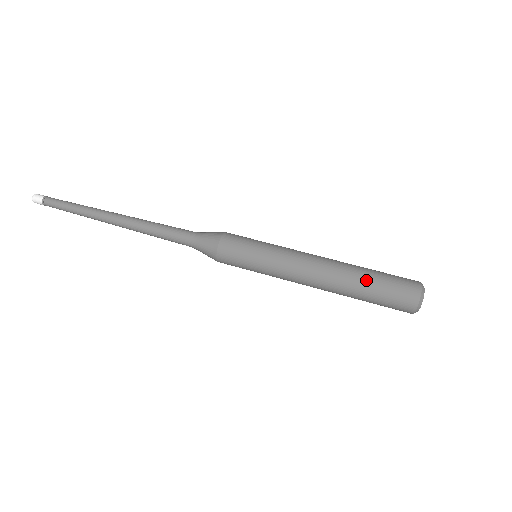
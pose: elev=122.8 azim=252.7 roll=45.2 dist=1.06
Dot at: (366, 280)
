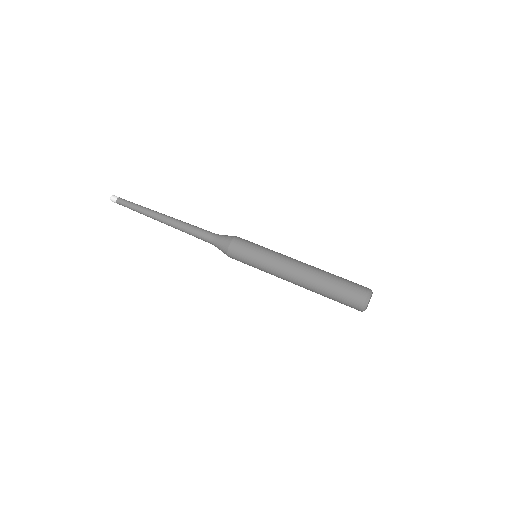
Dot at: (328, 284)
